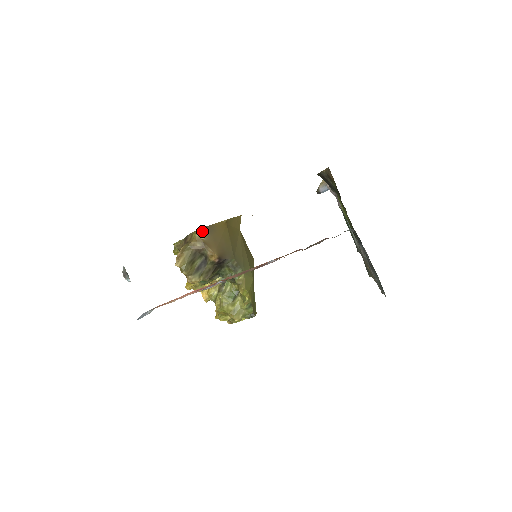
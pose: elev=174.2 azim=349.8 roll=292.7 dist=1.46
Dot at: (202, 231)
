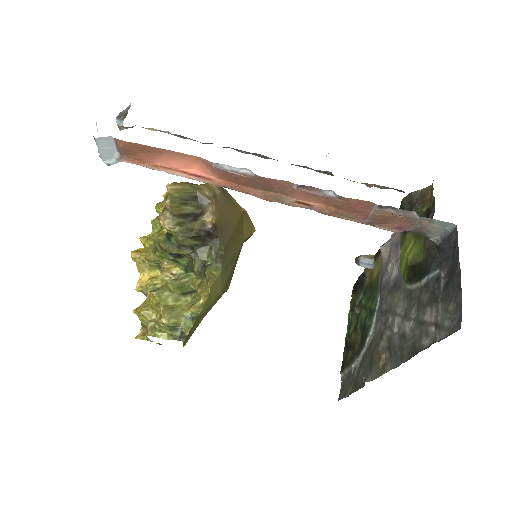
Dot at: (220, 188)
